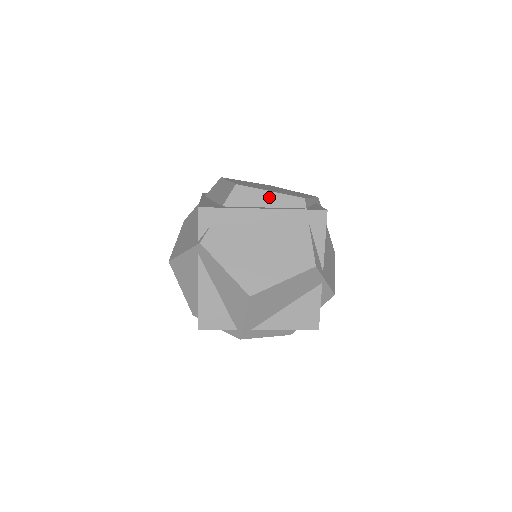
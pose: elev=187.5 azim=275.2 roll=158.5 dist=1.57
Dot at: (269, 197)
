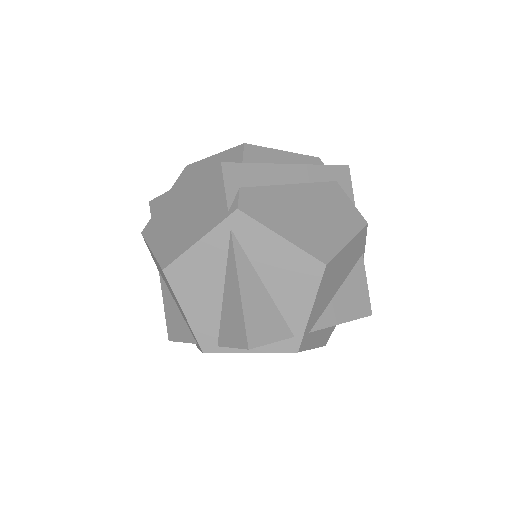
Dot at: (286, 156)
